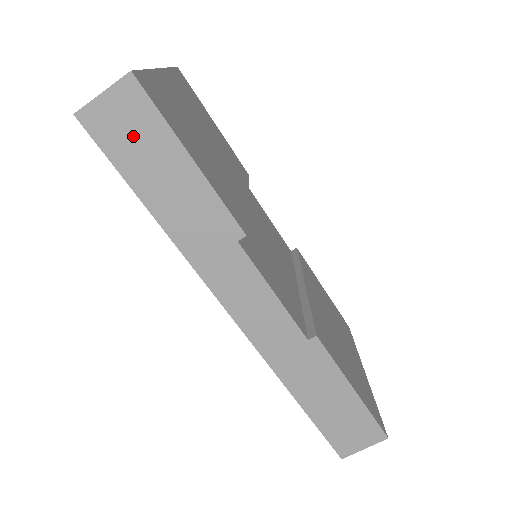
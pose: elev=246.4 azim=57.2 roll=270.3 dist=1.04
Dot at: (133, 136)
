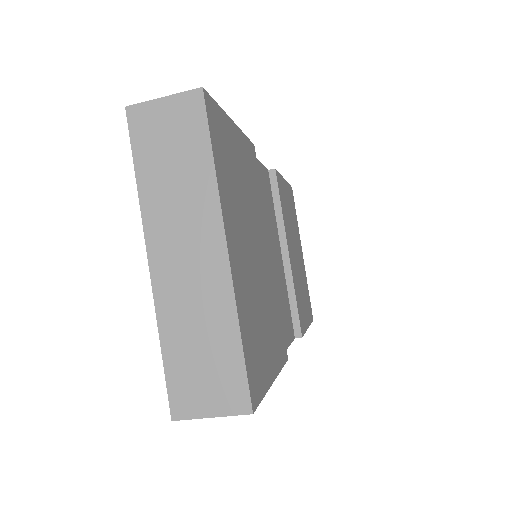
Dot at: occluded
